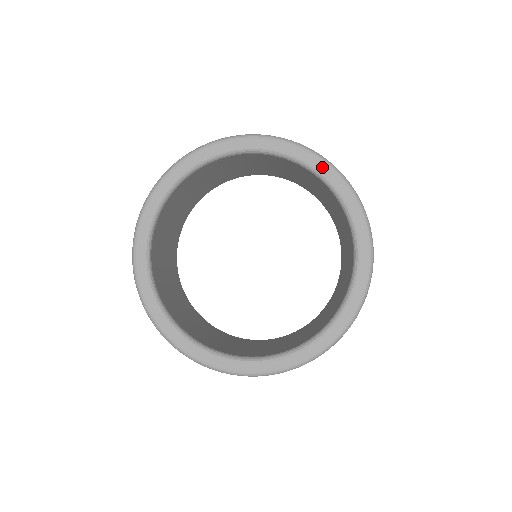
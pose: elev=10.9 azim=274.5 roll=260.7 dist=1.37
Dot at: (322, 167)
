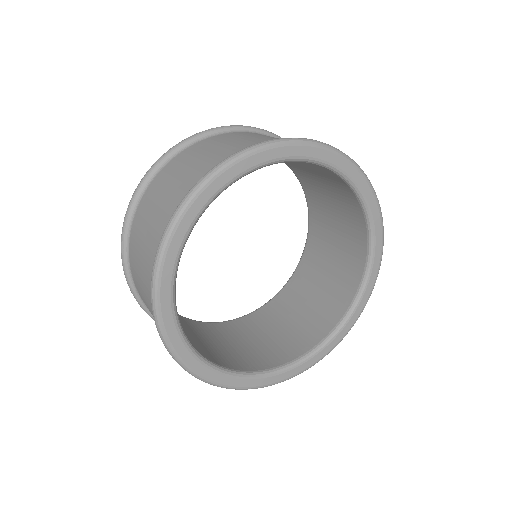
Dot at: (378, 251)
